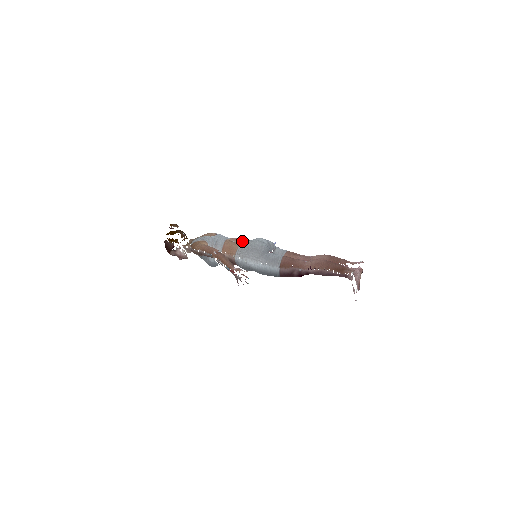
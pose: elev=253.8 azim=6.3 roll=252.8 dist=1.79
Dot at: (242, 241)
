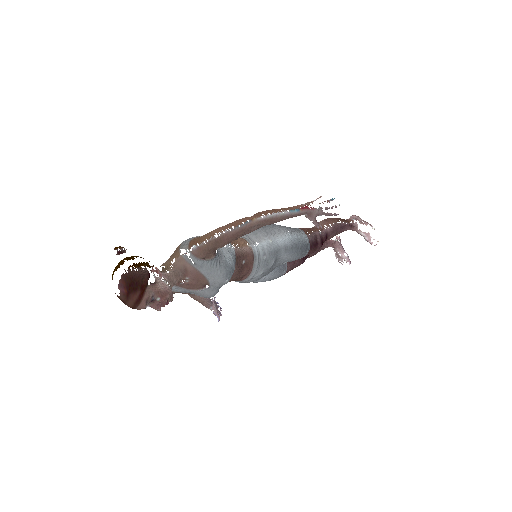
Dot at: occluded
